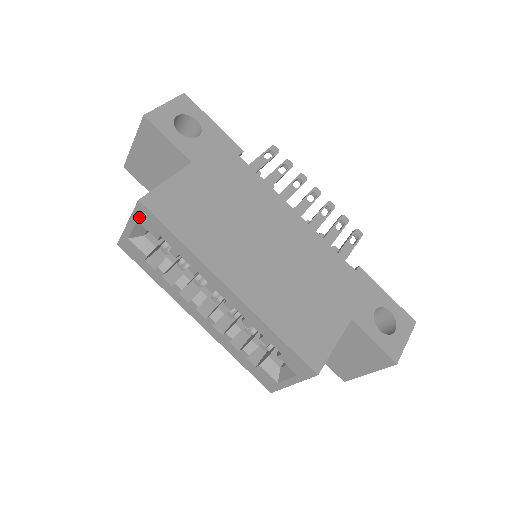
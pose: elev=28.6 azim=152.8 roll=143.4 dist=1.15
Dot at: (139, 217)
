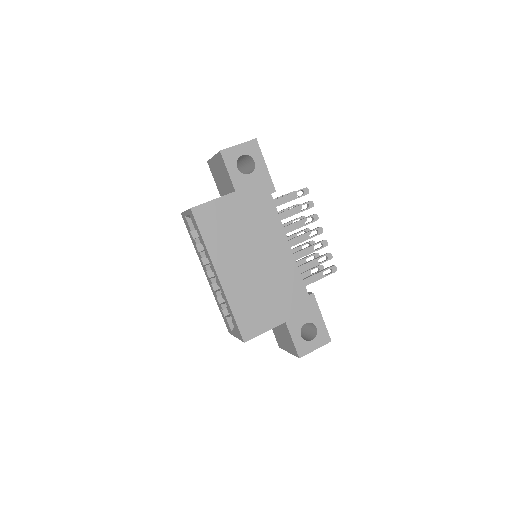
Dot at: (190, 214)
